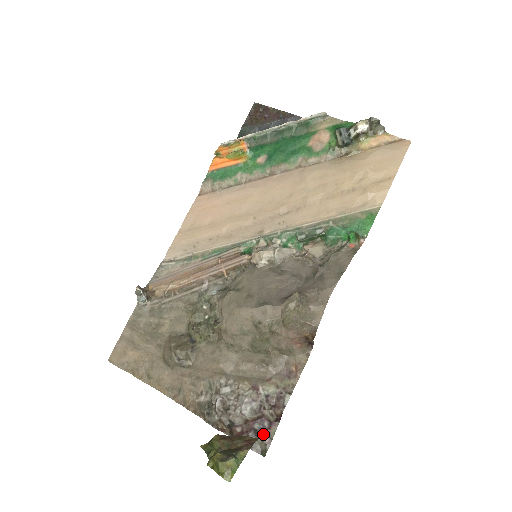
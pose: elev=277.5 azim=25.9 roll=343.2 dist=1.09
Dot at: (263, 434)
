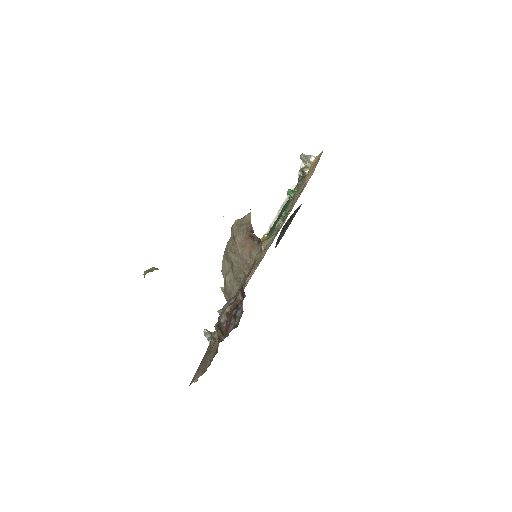
Dot at: (238, 314)
